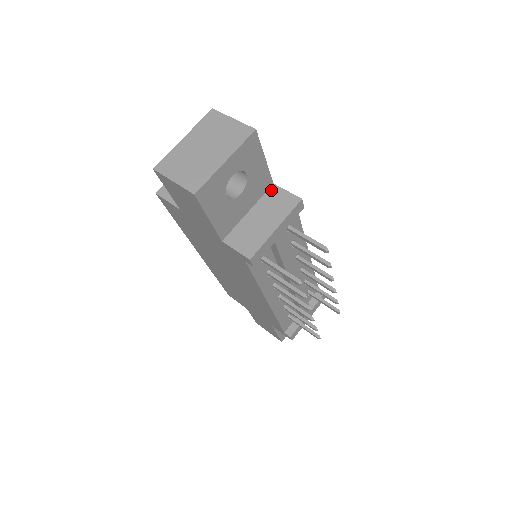
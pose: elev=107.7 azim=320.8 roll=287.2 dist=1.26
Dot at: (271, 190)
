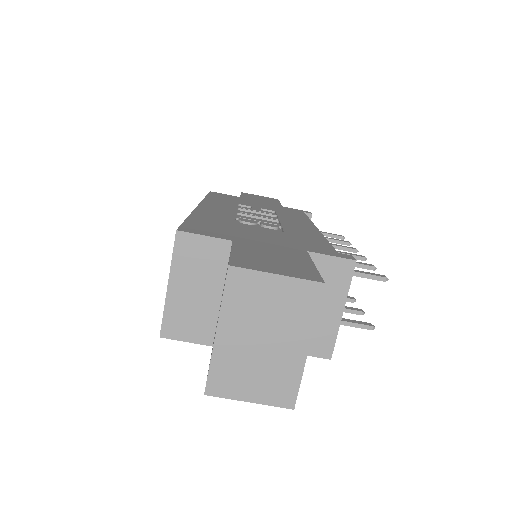
Dot at: occluded
